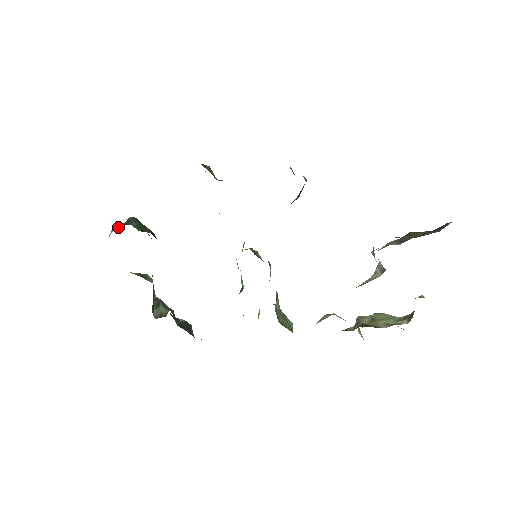
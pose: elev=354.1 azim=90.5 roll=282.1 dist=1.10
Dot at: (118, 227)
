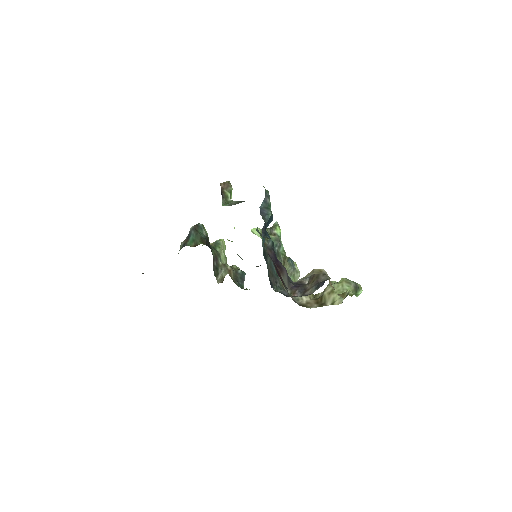
Dot at: (181, 247)
